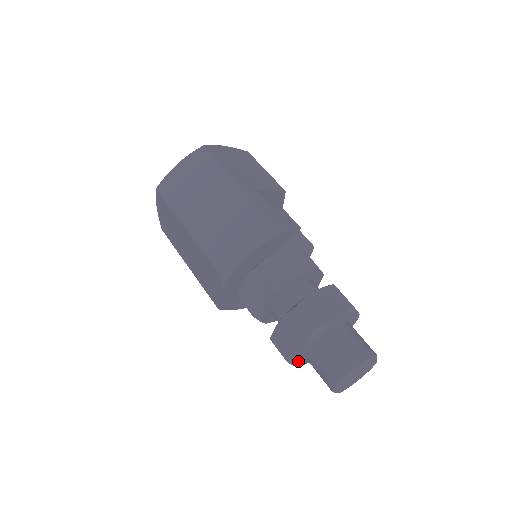
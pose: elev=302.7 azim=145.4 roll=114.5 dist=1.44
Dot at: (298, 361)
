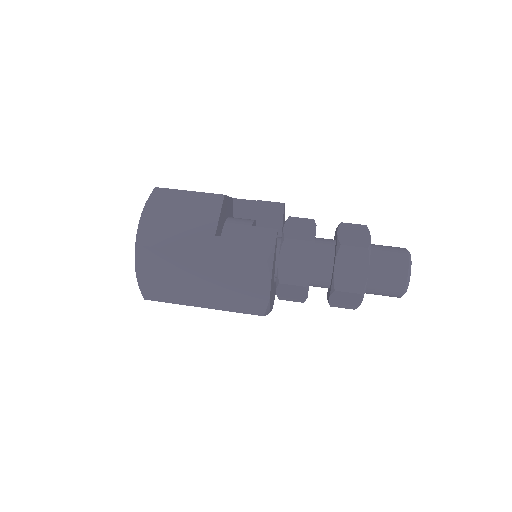
Dot at: occluded
